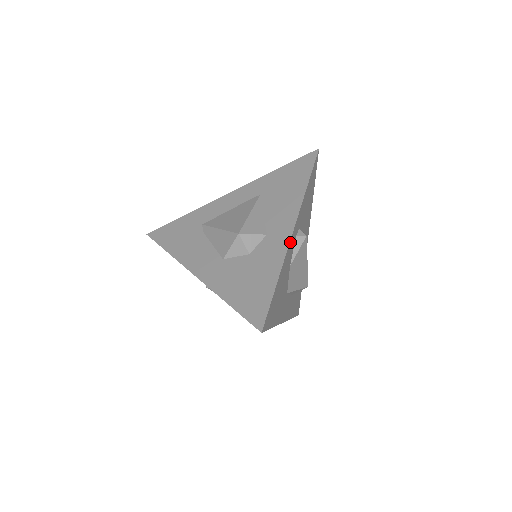
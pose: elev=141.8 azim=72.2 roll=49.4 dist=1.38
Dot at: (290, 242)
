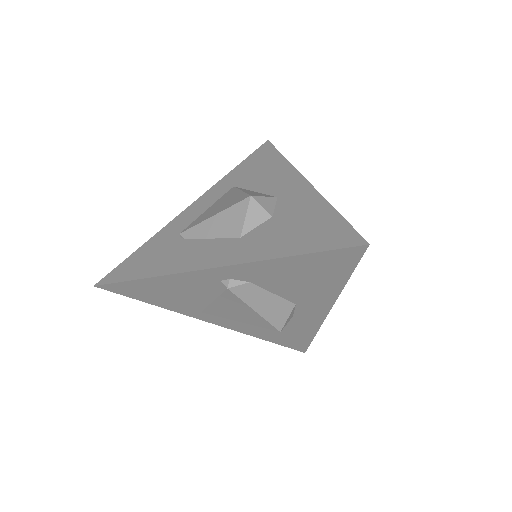
Dot at: (312, 189)
